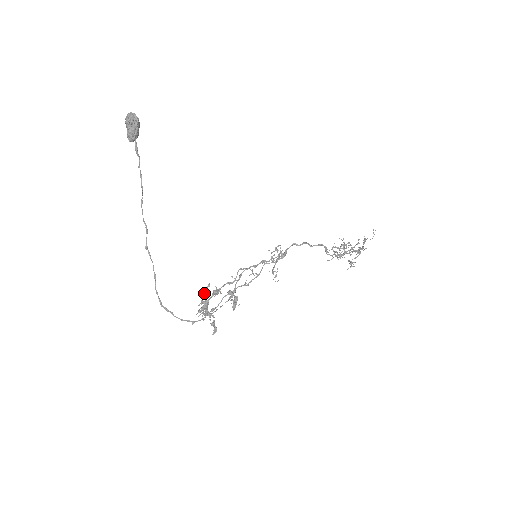
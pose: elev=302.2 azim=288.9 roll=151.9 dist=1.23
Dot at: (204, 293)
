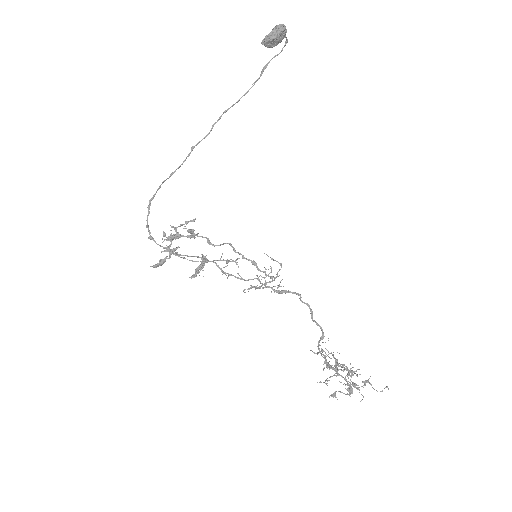
Dot at: occluded
